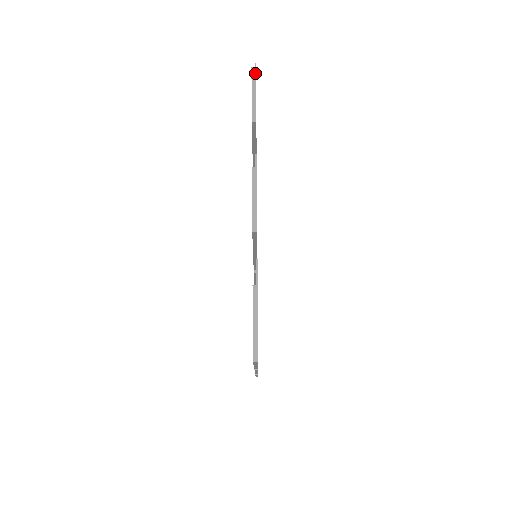
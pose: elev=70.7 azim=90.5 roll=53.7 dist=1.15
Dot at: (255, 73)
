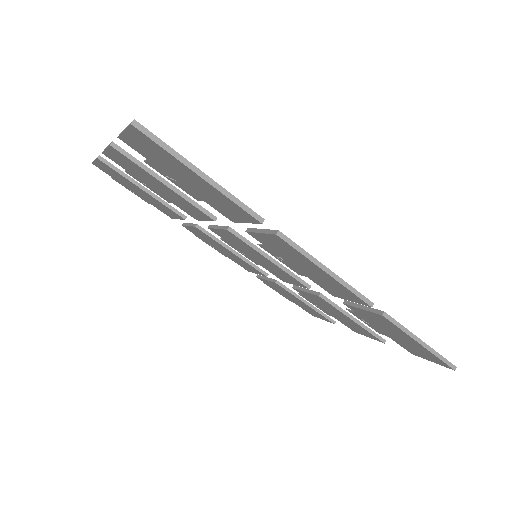
Dot at: occluded
